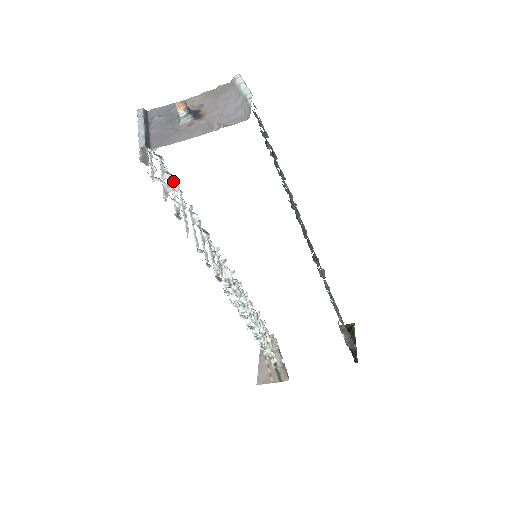
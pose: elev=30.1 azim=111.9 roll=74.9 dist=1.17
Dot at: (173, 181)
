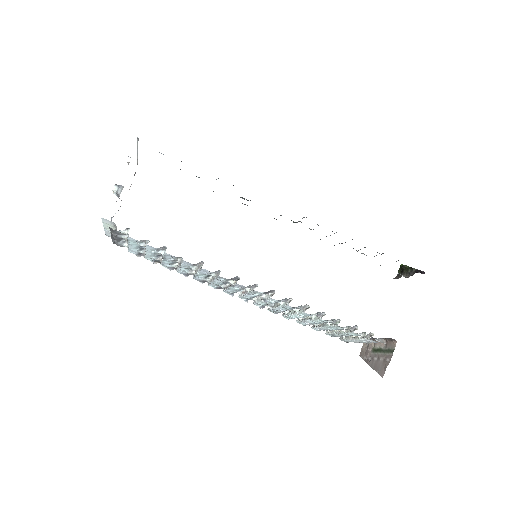
Dot at: (160, 259)
